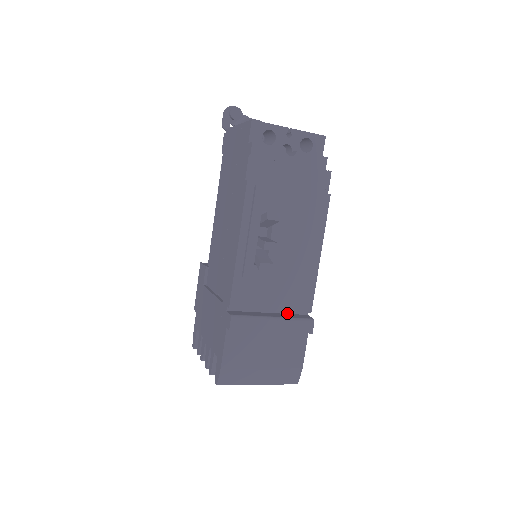
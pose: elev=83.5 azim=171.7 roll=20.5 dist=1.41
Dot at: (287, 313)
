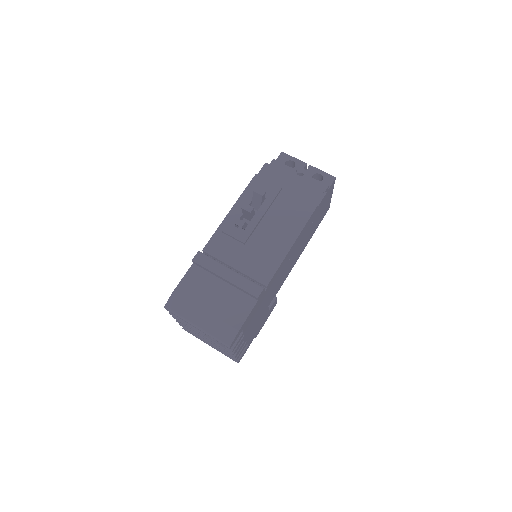
Dot at: occluded
